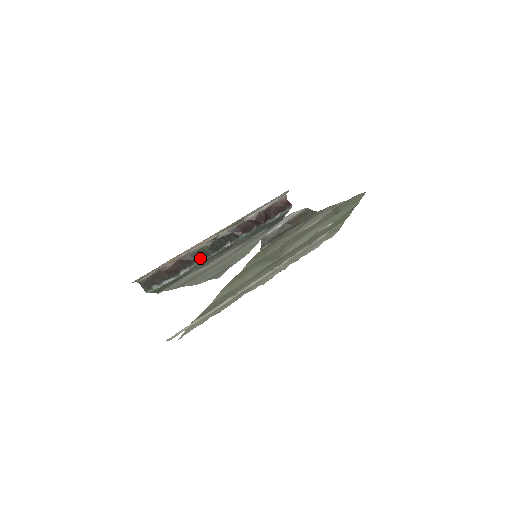
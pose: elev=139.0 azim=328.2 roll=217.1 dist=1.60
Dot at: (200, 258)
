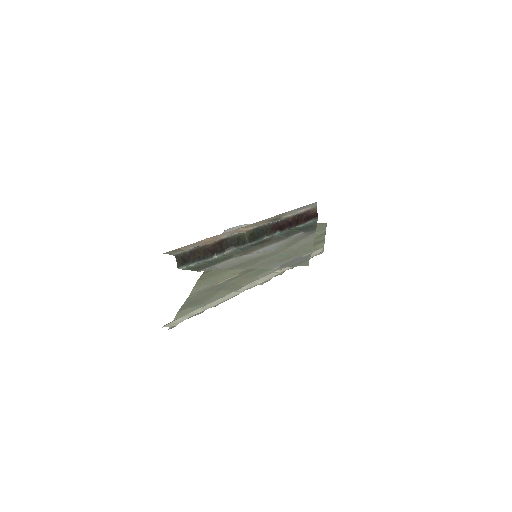
Dot at: (237, 244)
